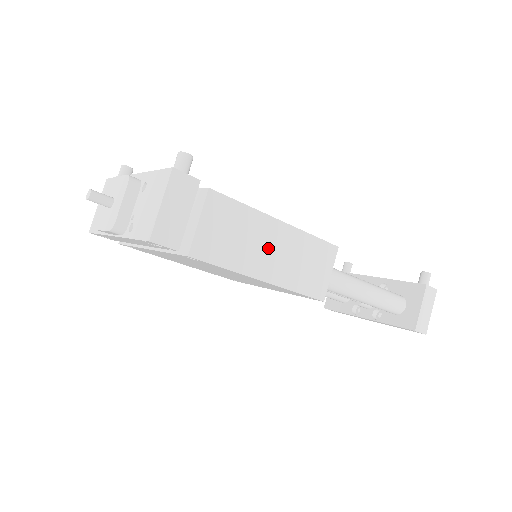
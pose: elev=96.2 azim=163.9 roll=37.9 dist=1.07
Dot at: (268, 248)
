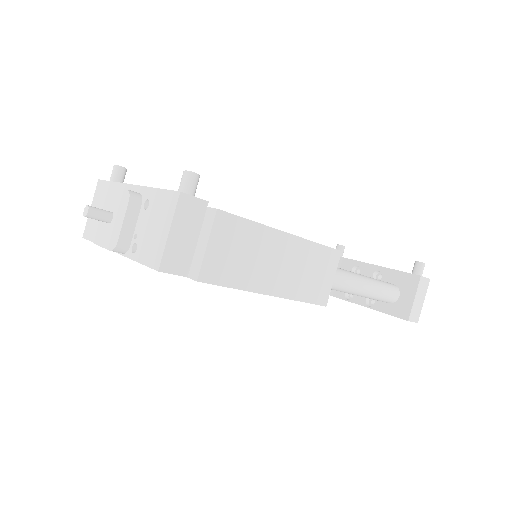
Dot at: (275, 262)
